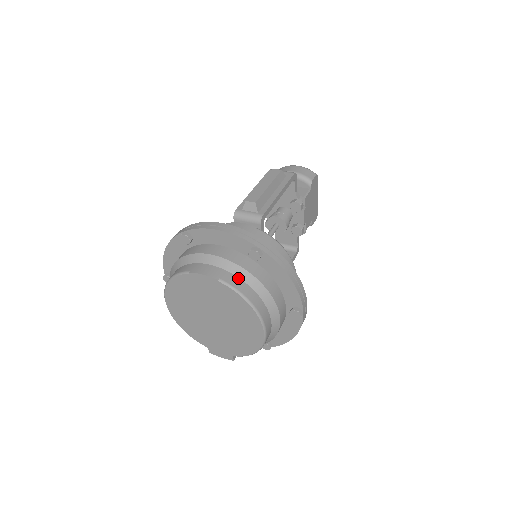
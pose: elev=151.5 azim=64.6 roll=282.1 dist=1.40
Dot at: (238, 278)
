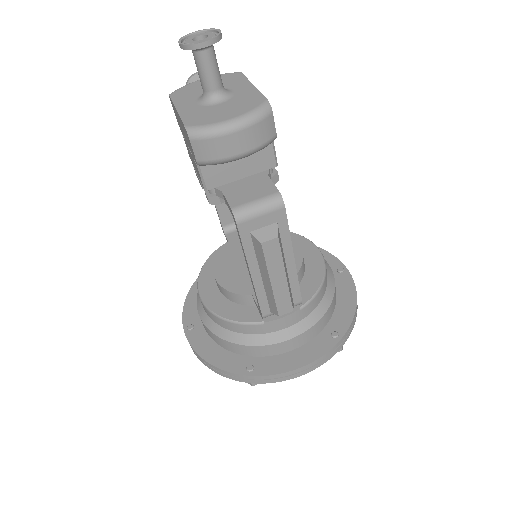
Dot at: occluded
